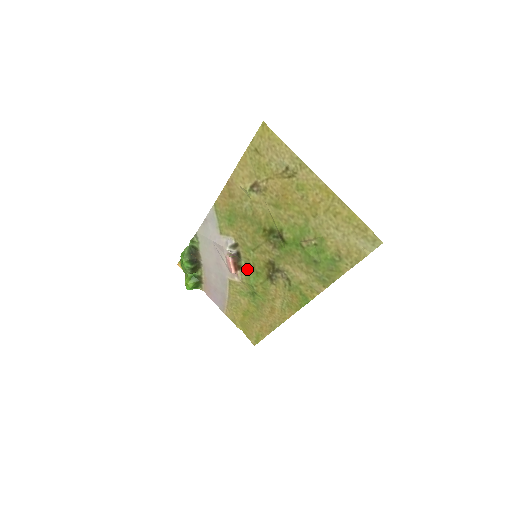
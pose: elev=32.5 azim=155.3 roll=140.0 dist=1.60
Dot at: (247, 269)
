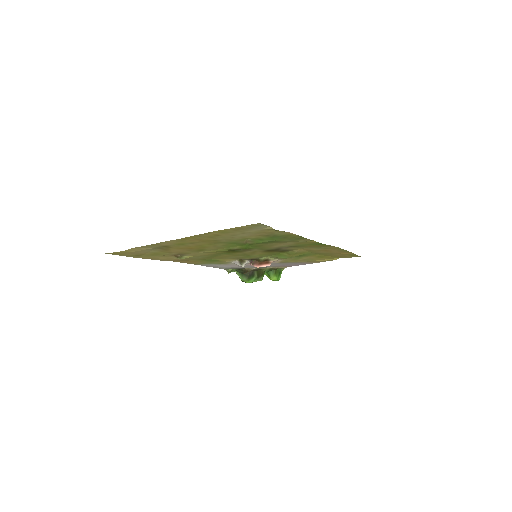
Dot at: (270, 257)
